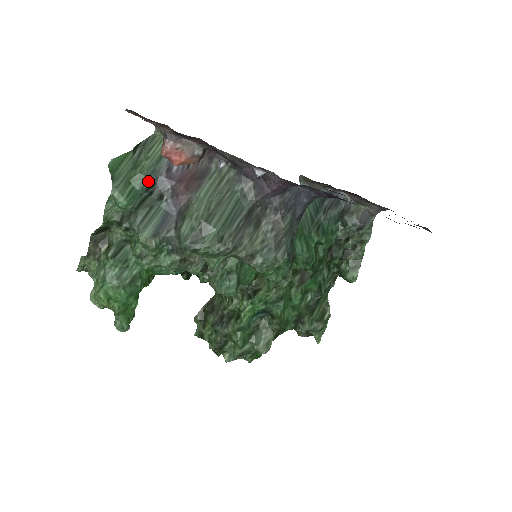
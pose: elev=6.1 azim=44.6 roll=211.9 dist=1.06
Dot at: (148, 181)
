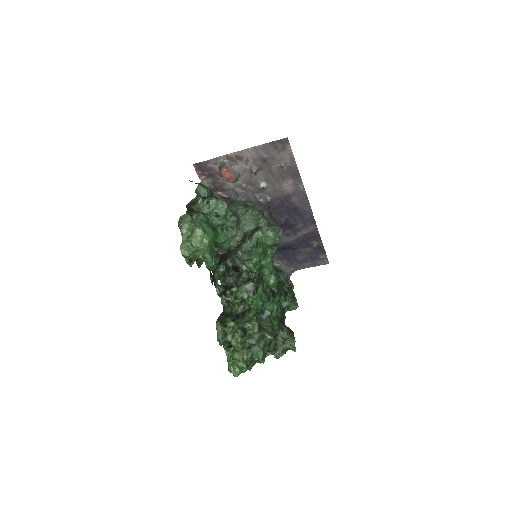
Dot at: (210, 190)
